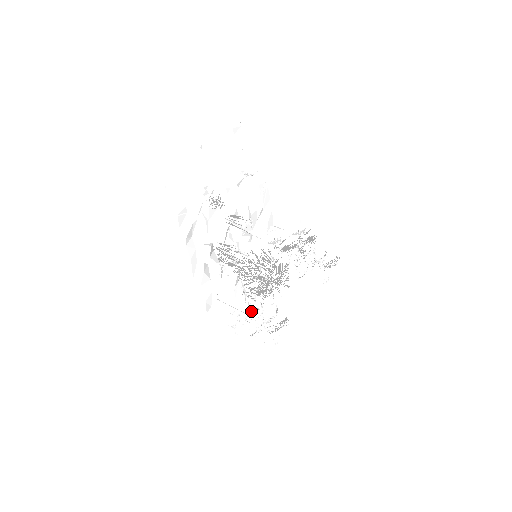
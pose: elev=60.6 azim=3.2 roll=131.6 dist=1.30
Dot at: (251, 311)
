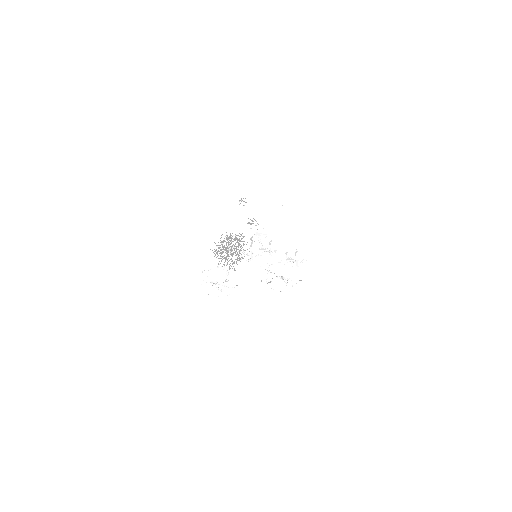
Dot at: occluded
